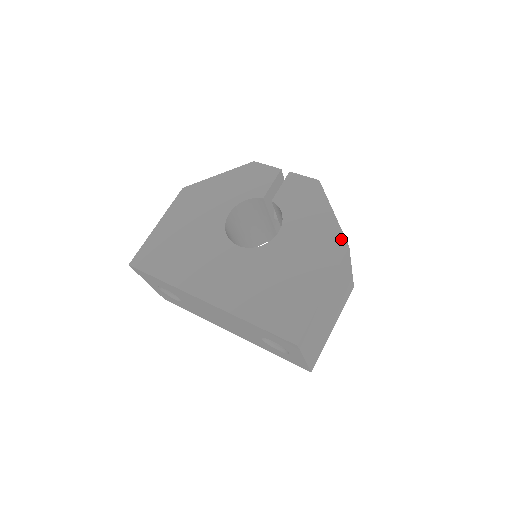
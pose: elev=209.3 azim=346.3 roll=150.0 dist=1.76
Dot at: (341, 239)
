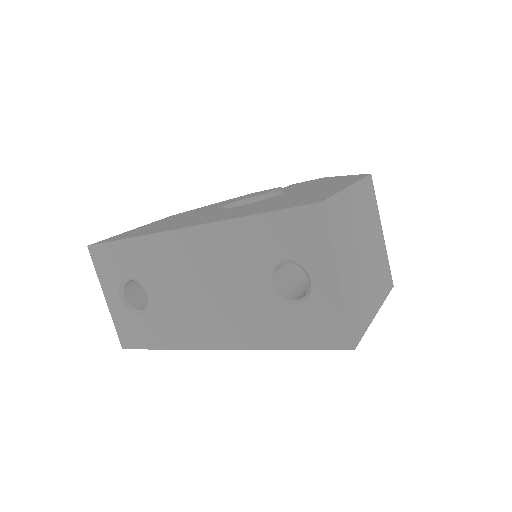
Dot at: (360, 175)
